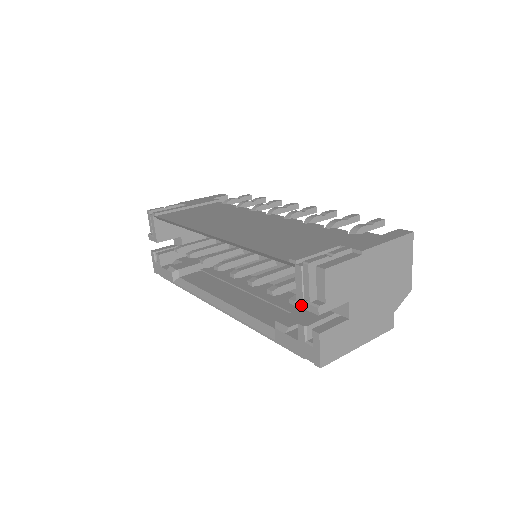
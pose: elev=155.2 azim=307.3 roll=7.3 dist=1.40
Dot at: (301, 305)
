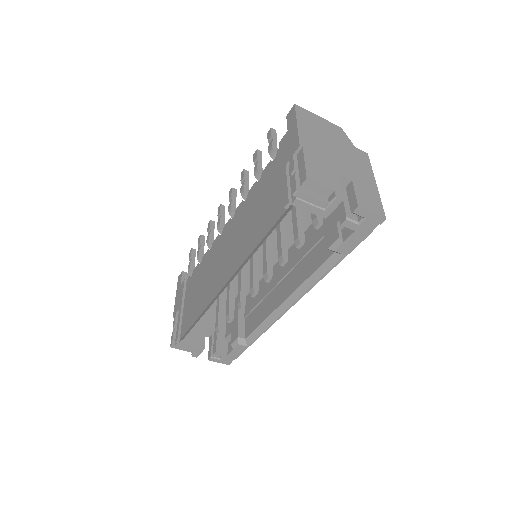
Dot at: (327, 214)
